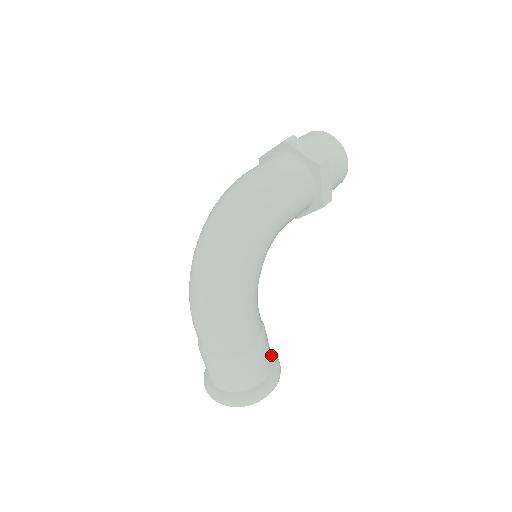
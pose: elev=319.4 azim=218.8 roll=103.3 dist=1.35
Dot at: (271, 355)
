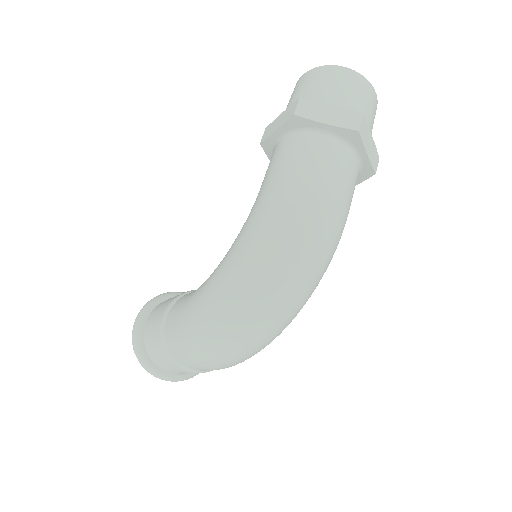
Dot at: occluded
